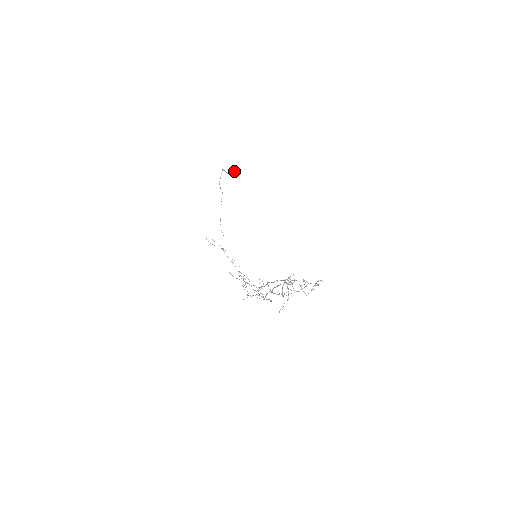
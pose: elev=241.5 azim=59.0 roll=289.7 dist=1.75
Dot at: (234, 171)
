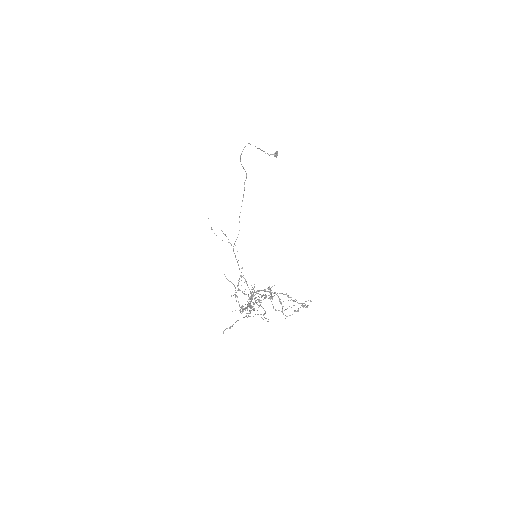
Dot at: (277, 152)
